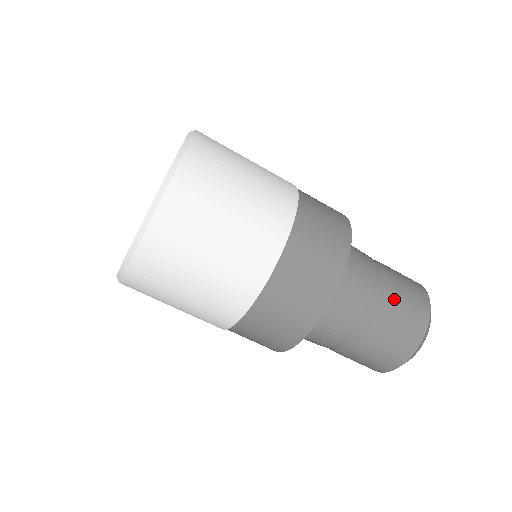
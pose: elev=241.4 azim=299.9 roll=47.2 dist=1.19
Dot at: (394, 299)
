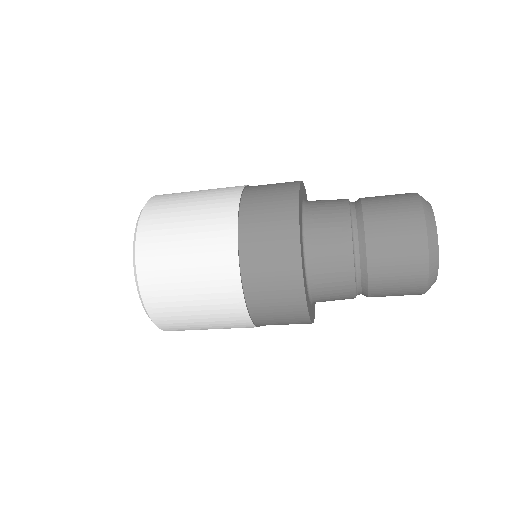
Dot at: (380, 271)
